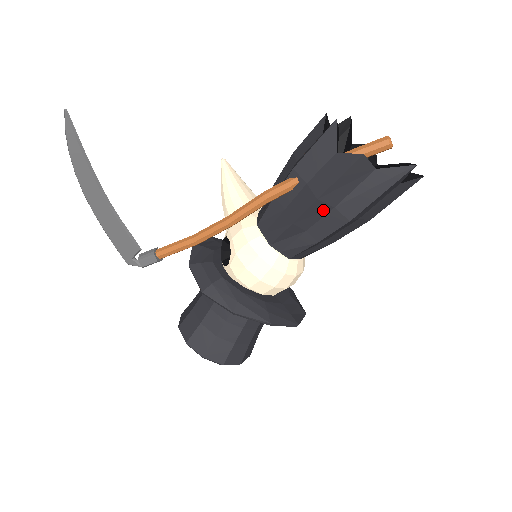
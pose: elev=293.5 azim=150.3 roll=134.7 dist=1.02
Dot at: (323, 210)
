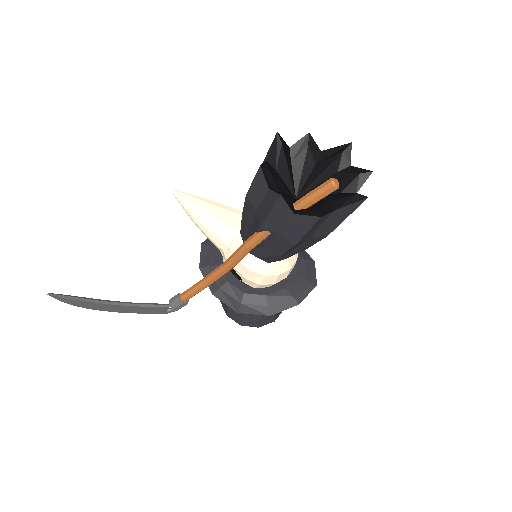
Dot at: (302, 242)
